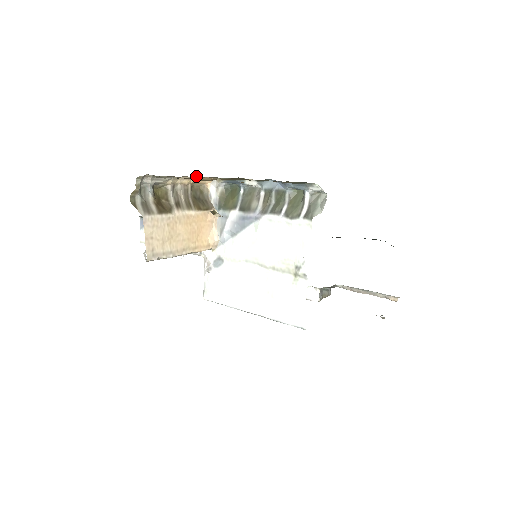
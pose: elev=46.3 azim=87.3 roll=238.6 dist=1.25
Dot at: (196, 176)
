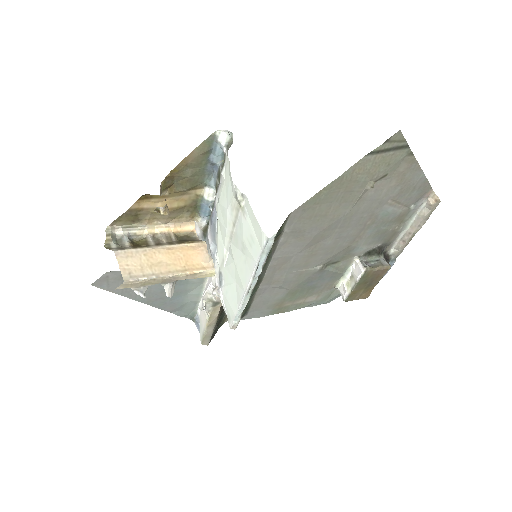
Dot at: (171, 222)
